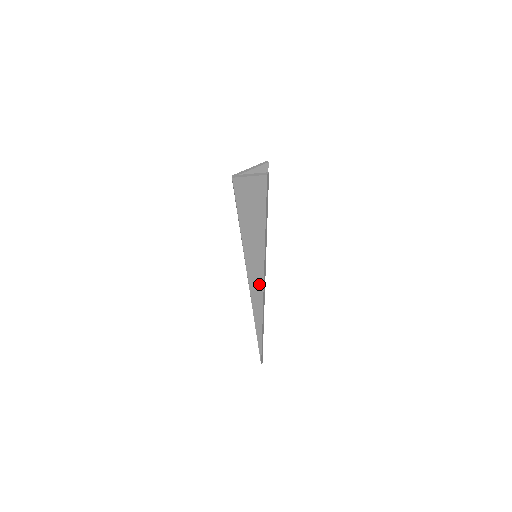
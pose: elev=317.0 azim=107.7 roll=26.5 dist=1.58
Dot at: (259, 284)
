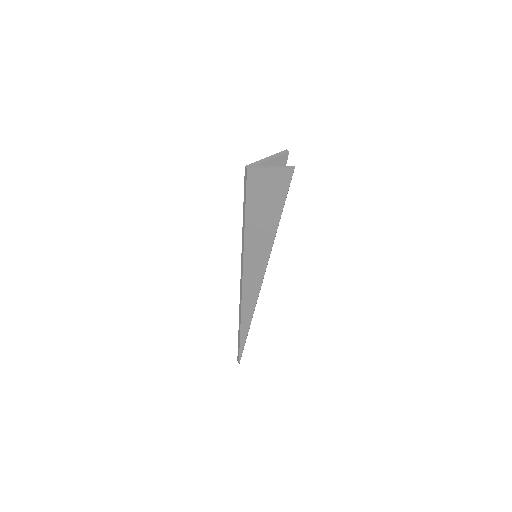
Dot at: (255, 286)
